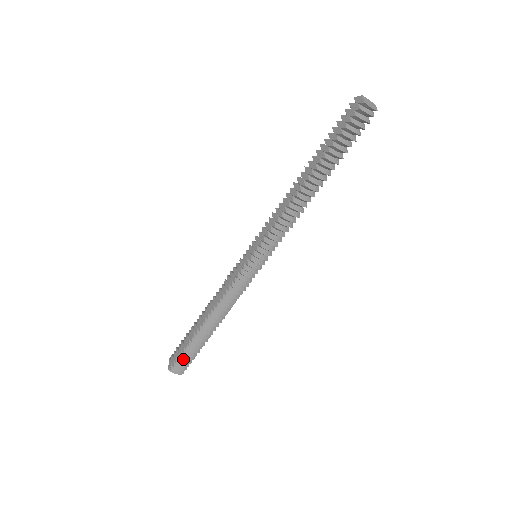
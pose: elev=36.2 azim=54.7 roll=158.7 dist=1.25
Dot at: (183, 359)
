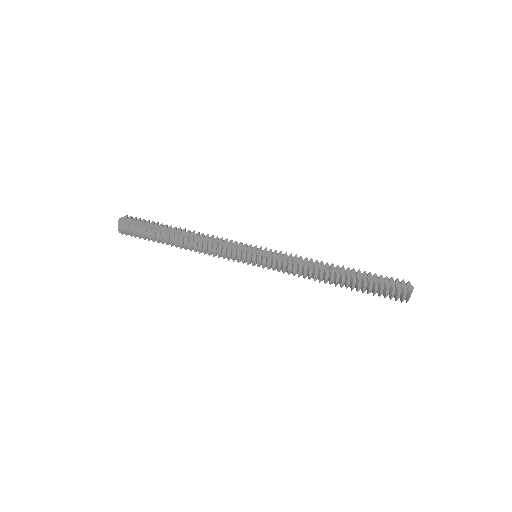
Dot at: (136, 230)
